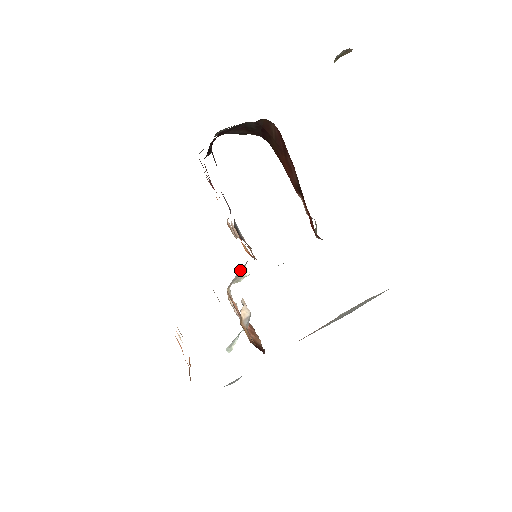
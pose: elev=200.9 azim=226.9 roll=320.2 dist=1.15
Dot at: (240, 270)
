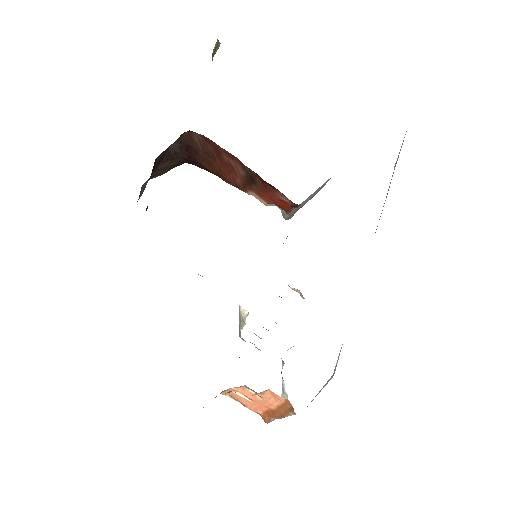
Dot at: occluded
